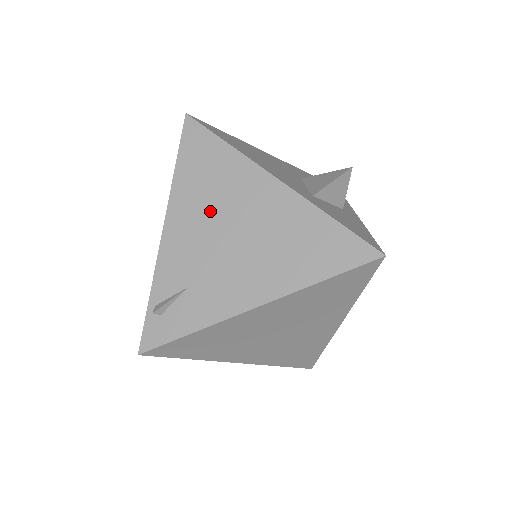
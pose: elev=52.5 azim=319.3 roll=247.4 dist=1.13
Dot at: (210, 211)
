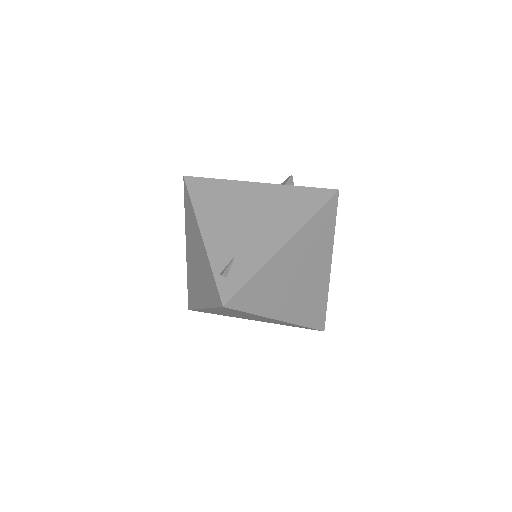
Dot at: (227, 213)
